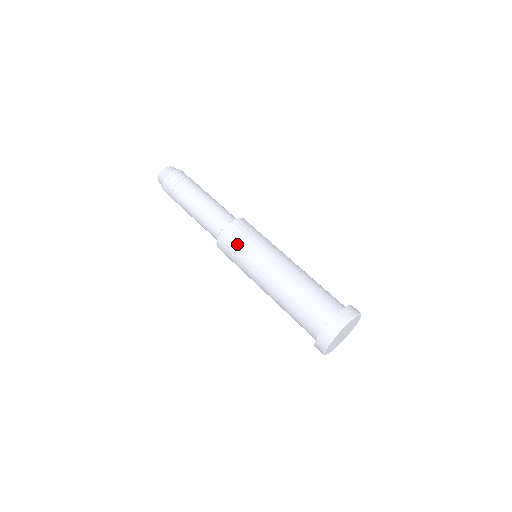
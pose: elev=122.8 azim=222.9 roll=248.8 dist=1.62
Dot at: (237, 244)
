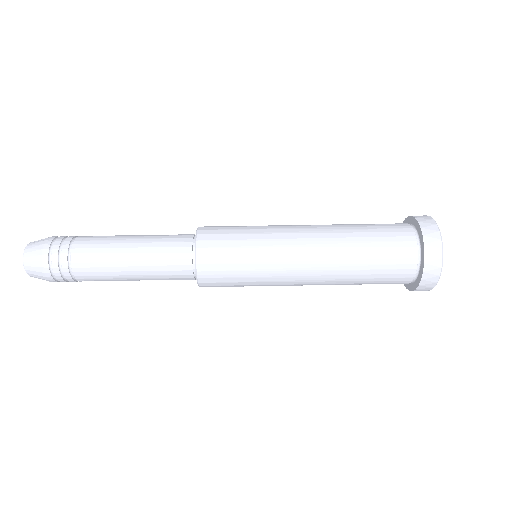
Dot at: (233, 280)
